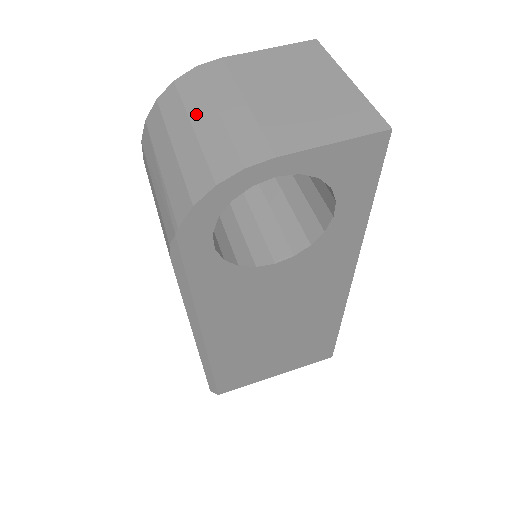
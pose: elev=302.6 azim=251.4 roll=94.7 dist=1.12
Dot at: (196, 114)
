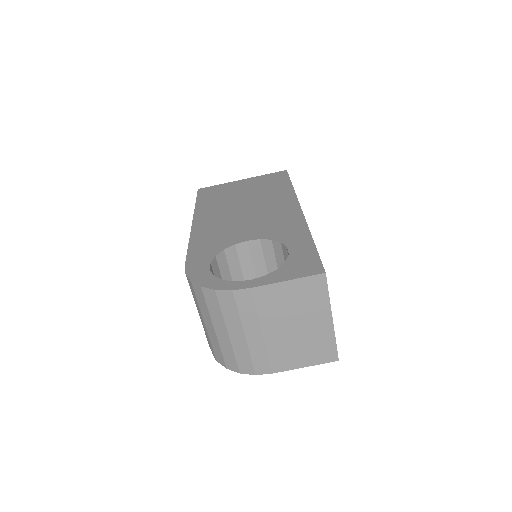
Dot at: (231, 328)
